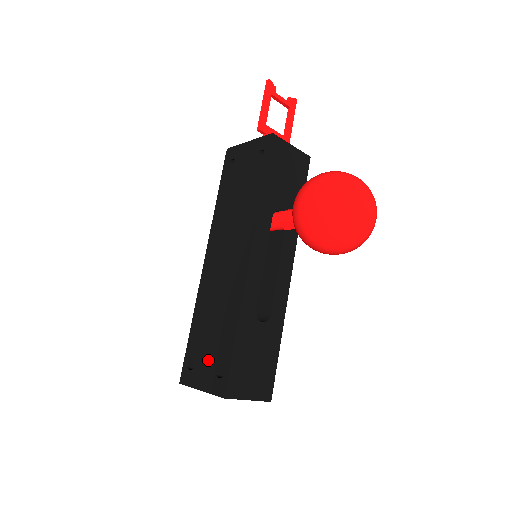
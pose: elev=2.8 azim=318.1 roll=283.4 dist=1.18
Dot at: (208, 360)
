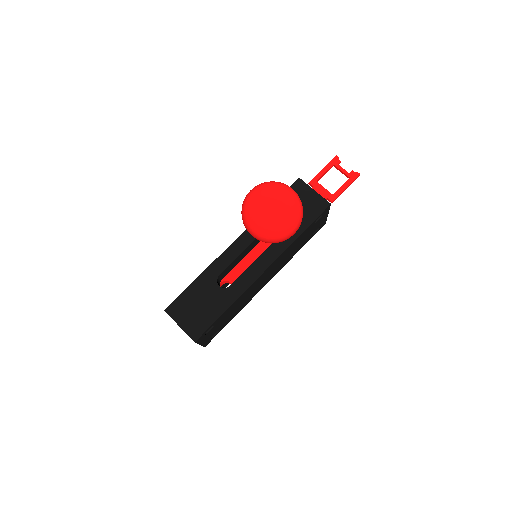
Dot at: occluded
